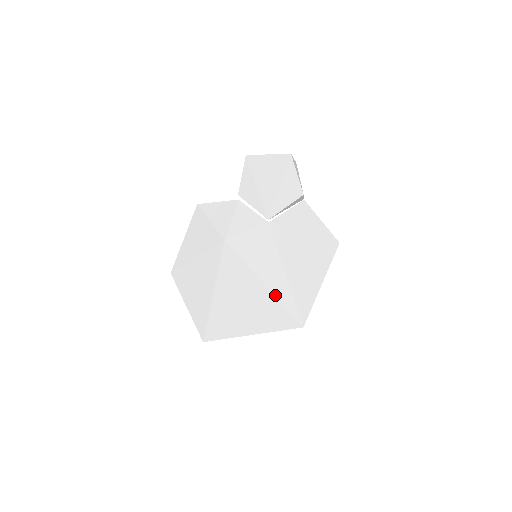
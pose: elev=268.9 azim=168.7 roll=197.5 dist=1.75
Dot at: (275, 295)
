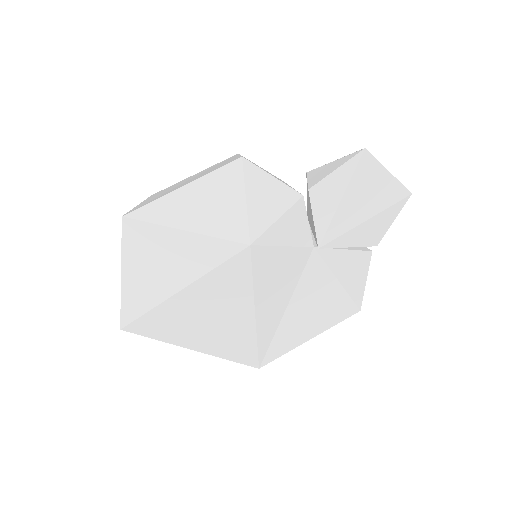
Dot at: (257, 330)
